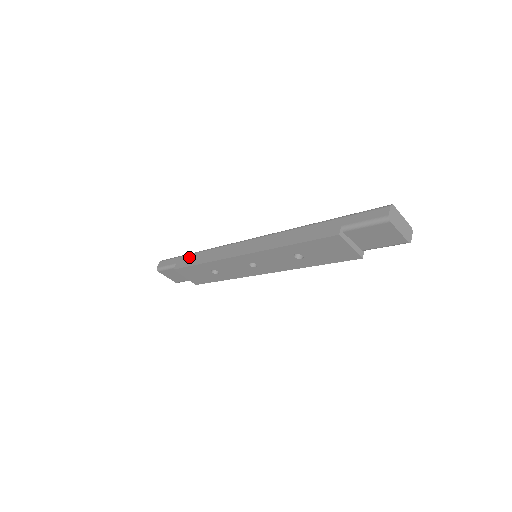
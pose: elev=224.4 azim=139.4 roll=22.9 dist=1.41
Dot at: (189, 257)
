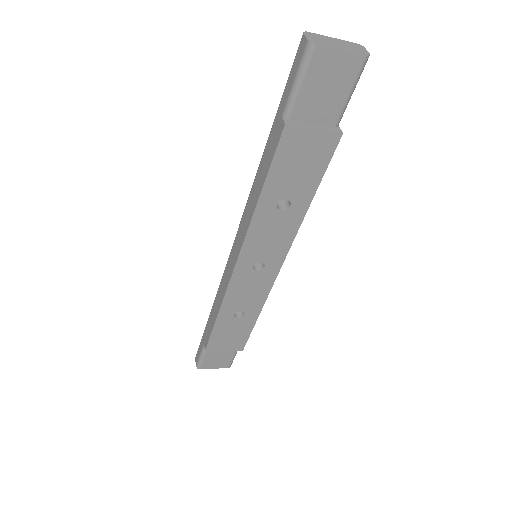
Dot at: (208, 324)
